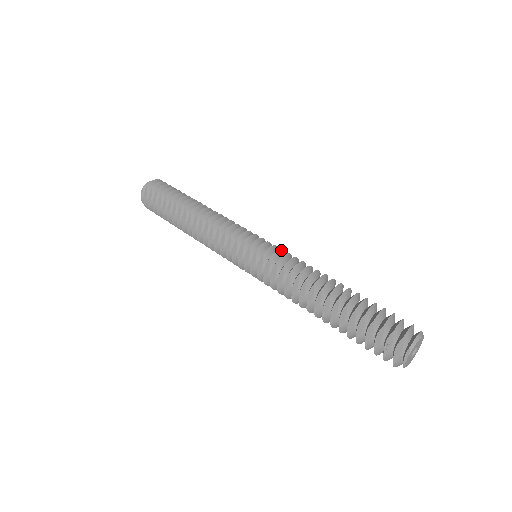
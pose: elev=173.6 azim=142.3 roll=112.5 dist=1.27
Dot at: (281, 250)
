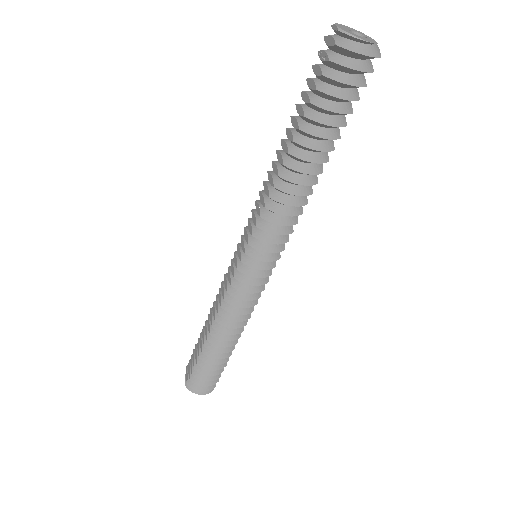
Dot at: occluded
